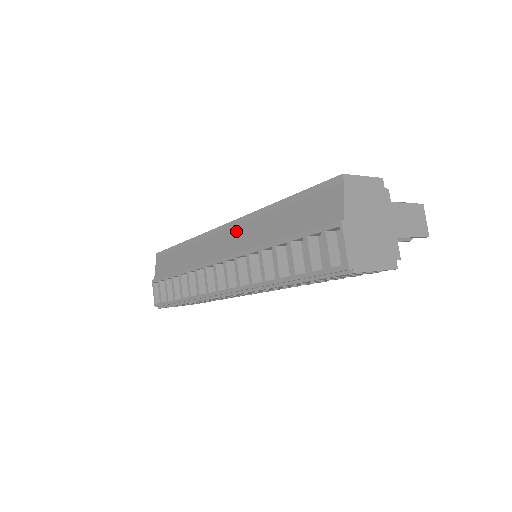
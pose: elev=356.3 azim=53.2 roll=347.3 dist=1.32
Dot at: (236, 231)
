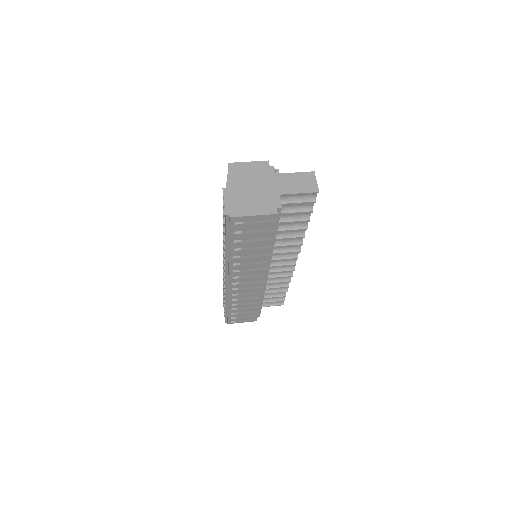
Dot at: occluded
